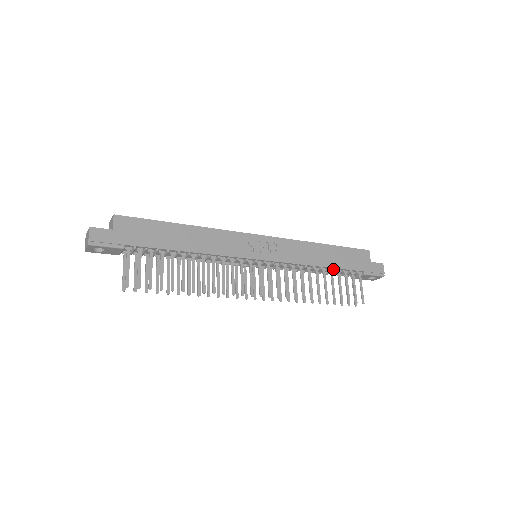
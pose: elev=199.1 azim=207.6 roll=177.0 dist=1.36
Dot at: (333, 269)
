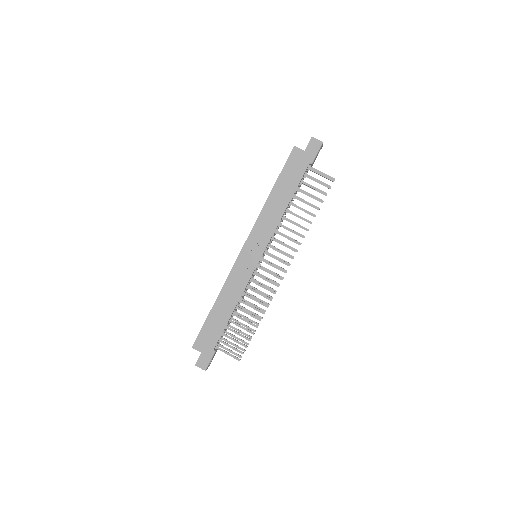
Dot at: (294, 194)
